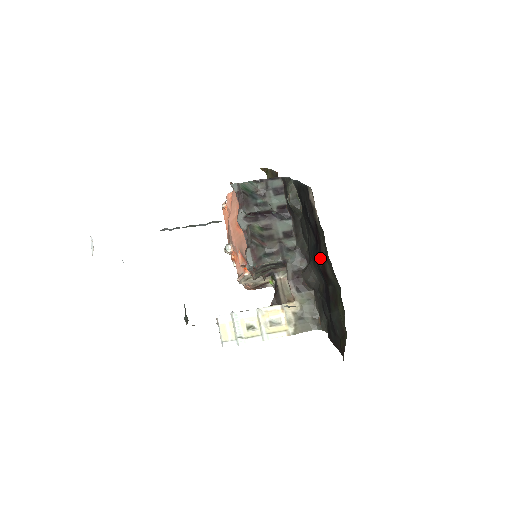
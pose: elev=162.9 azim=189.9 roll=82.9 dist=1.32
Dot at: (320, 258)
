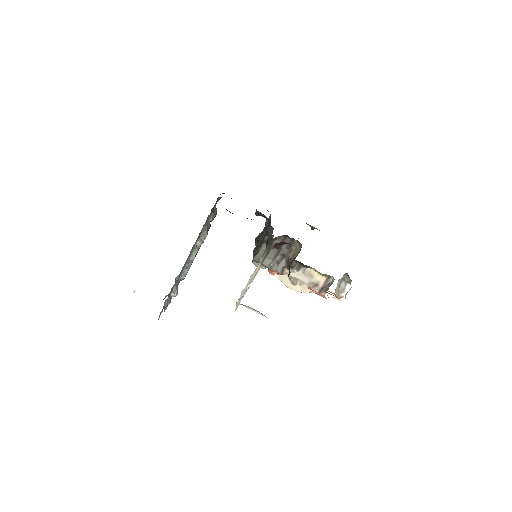
Dot at: occluded
